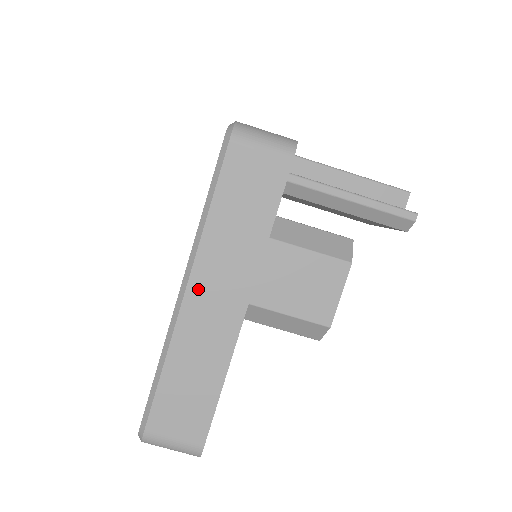
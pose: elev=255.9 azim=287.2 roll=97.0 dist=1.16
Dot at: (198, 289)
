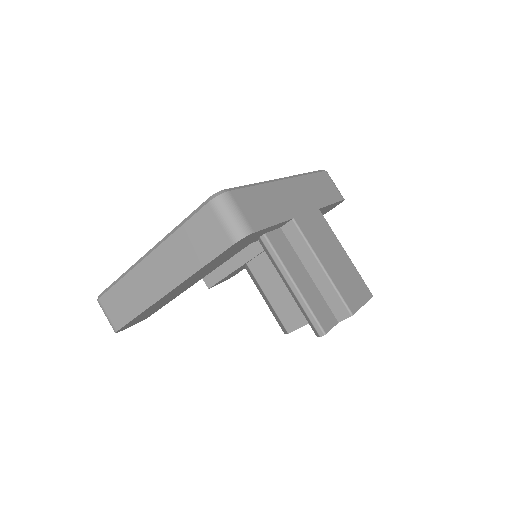
Dot at: (152, 262)
